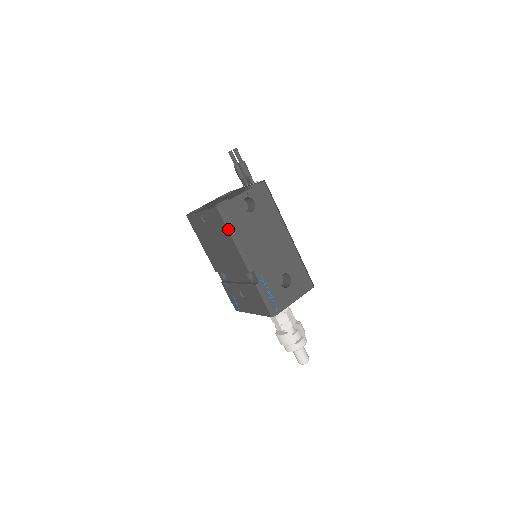
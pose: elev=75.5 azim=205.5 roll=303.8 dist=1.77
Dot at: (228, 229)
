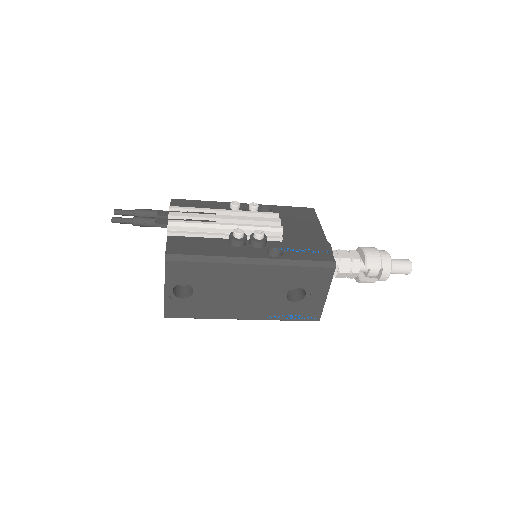
Dot at: (195, 318)
